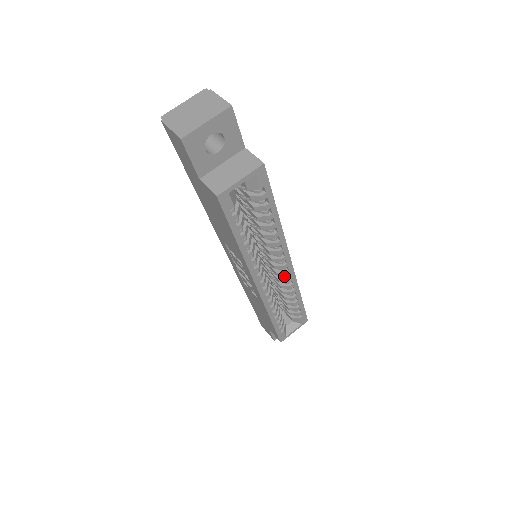
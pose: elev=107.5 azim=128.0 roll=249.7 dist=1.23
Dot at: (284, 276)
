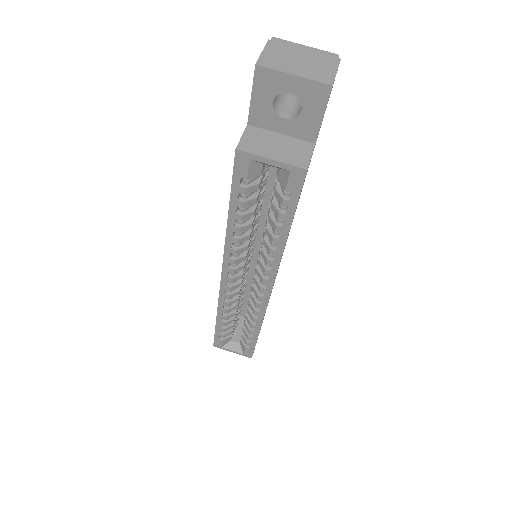
Dot at: (257, 297)
